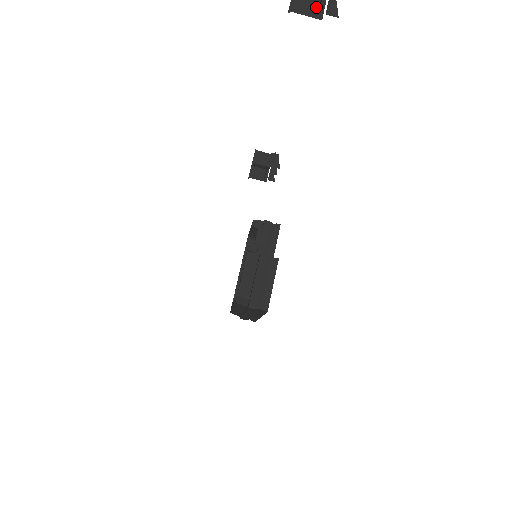
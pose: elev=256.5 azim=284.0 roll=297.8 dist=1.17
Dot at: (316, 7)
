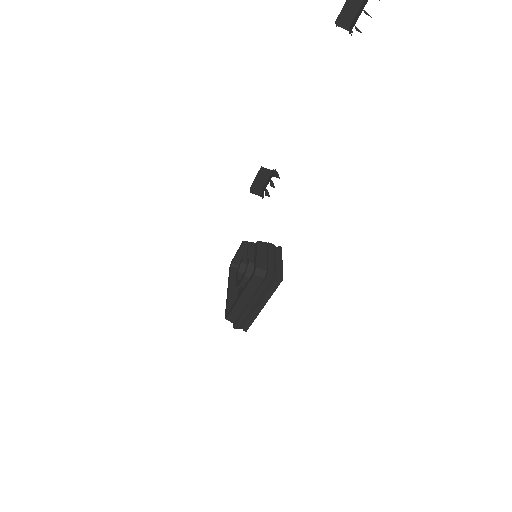
Dot at: (349, 29)
